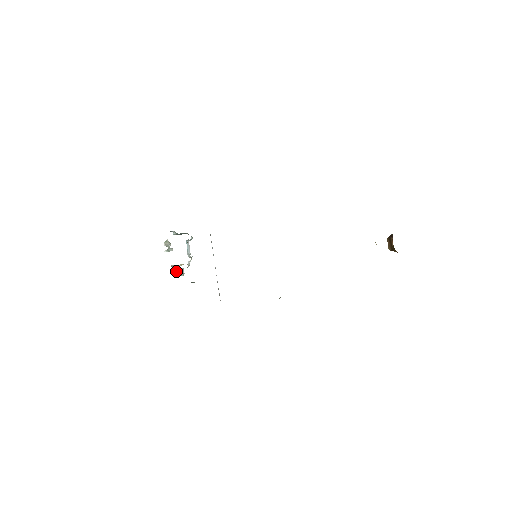
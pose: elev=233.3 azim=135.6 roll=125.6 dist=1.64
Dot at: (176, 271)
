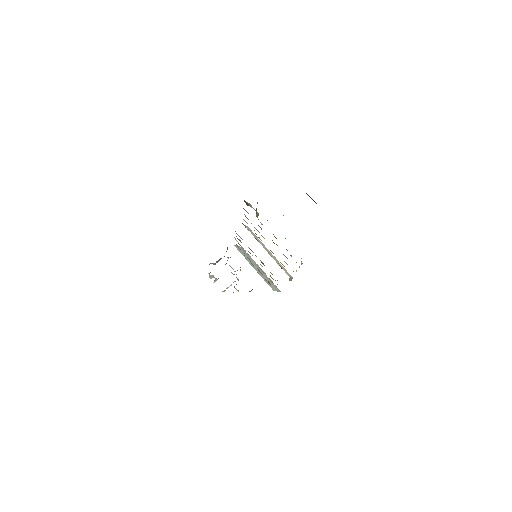
Dot at: occluded
